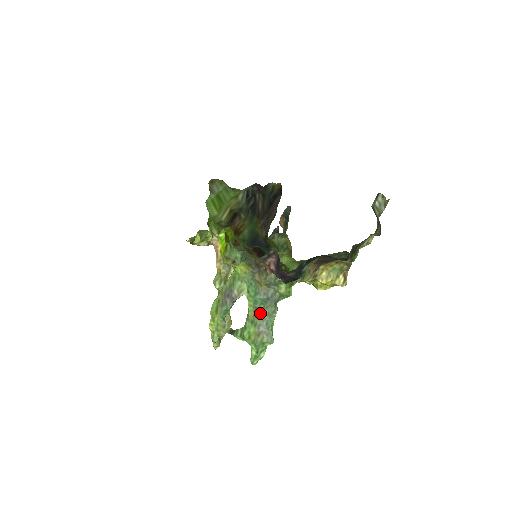
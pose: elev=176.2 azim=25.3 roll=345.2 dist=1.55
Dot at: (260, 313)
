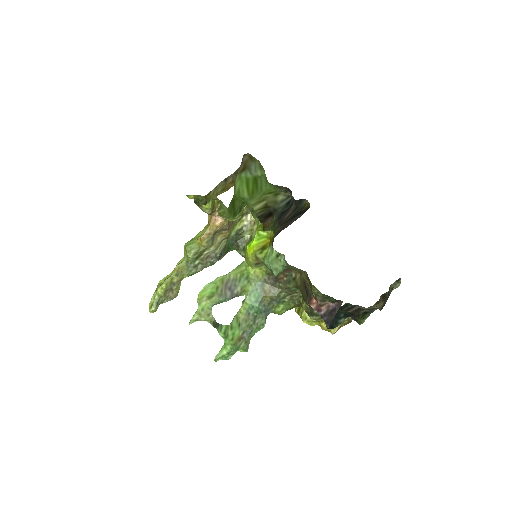
Dot at: (251, 320)
